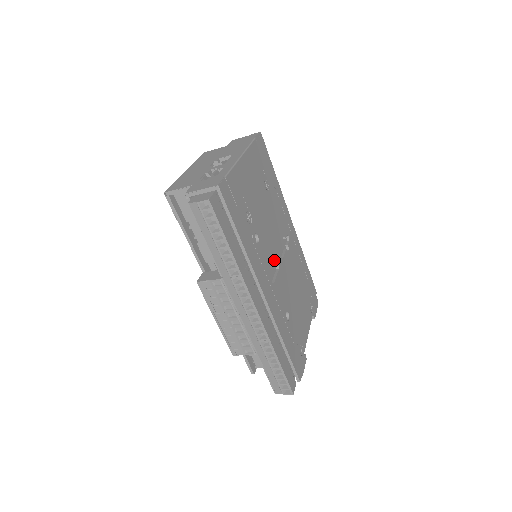
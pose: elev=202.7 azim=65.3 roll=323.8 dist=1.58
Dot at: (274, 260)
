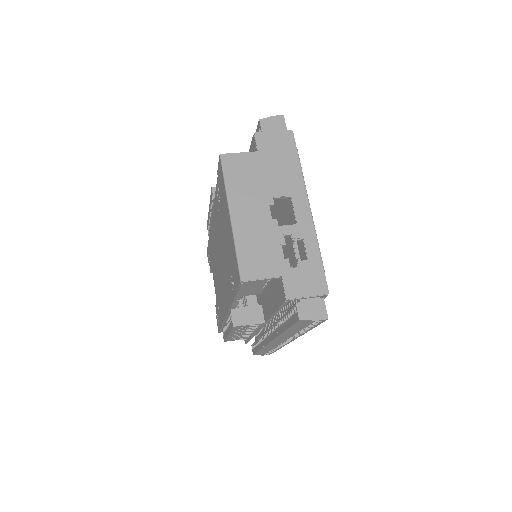
Dot at: occluded
